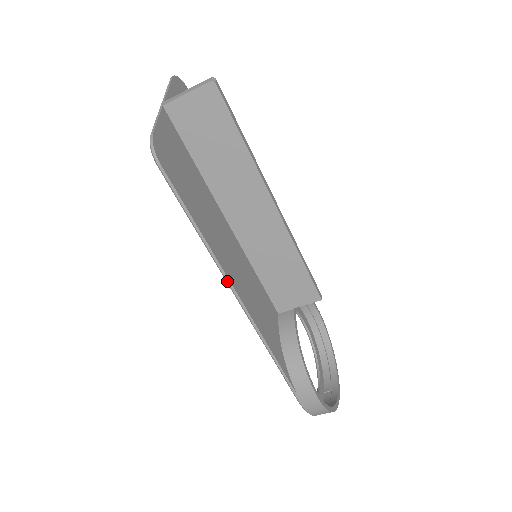
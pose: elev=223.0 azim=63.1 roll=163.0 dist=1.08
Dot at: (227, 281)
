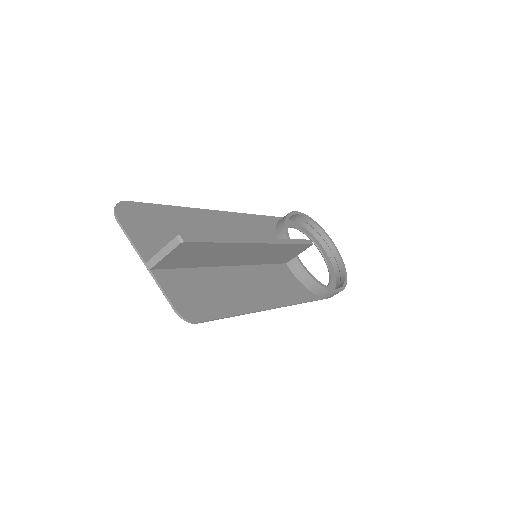
Dot at: occluded
